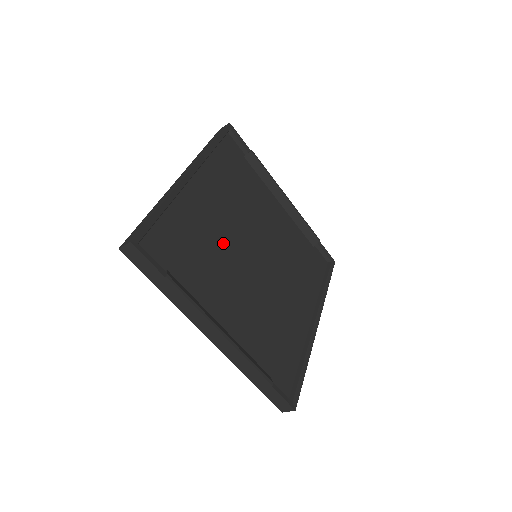
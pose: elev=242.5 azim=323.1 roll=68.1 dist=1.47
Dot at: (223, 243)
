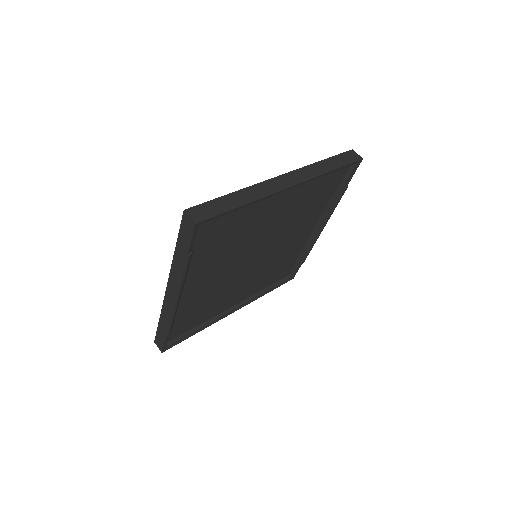
Dot at: (248, 240)
